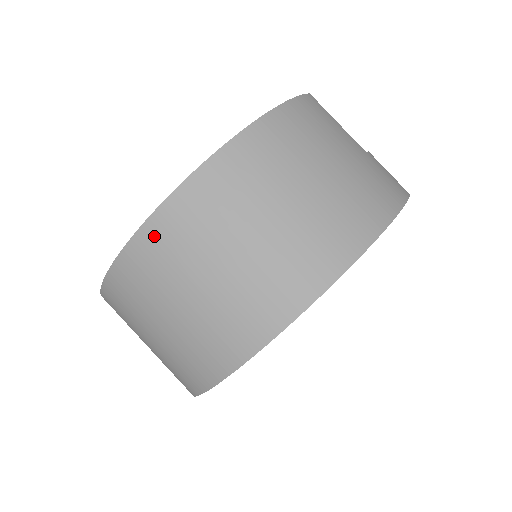
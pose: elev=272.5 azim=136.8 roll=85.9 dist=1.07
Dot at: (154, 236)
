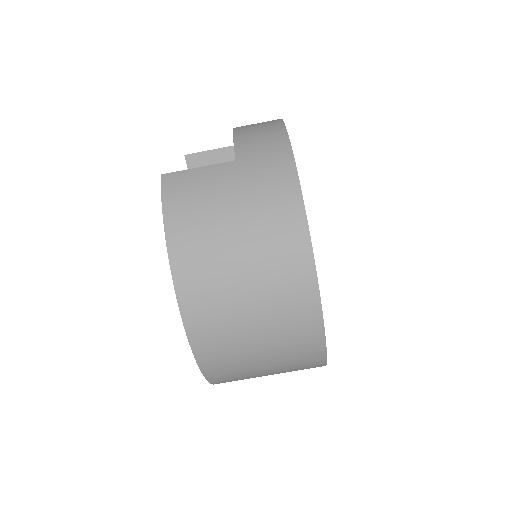
Dot at: (211, 365)
